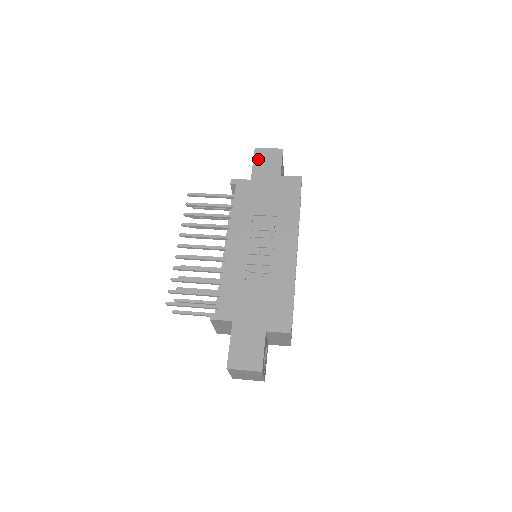
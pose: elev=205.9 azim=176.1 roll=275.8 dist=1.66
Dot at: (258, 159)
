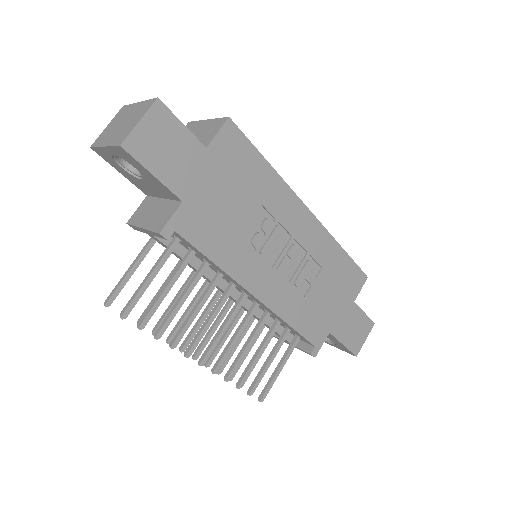
Dot at: (150, 160)
